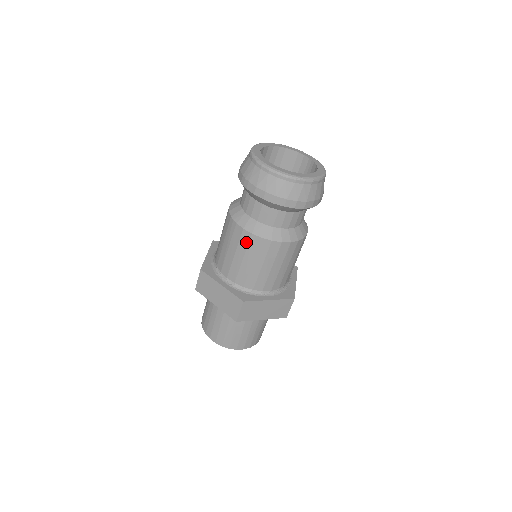
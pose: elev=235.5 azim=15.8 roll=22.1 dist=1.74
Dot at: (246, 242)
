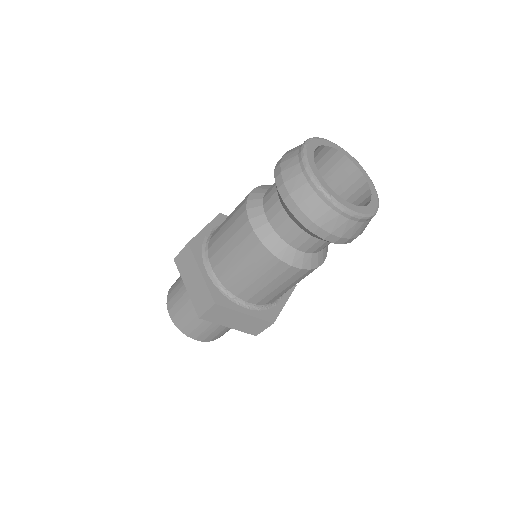
Dot at: (290, 276)
